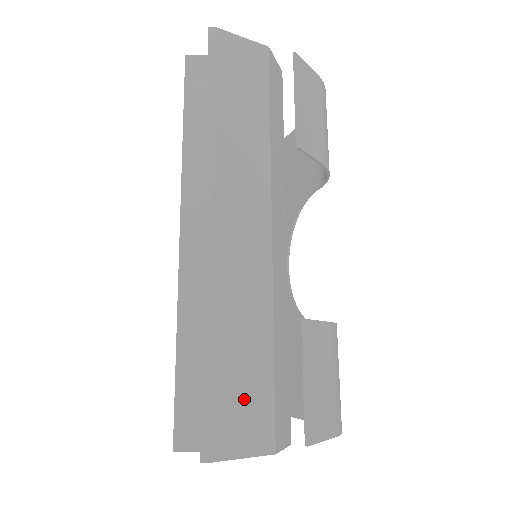
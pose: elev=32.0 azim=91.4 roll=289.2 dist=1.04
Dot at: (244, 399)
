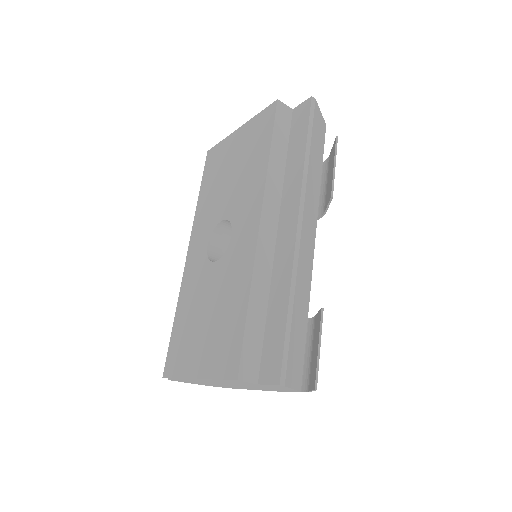
Dot at: (297, 350)
